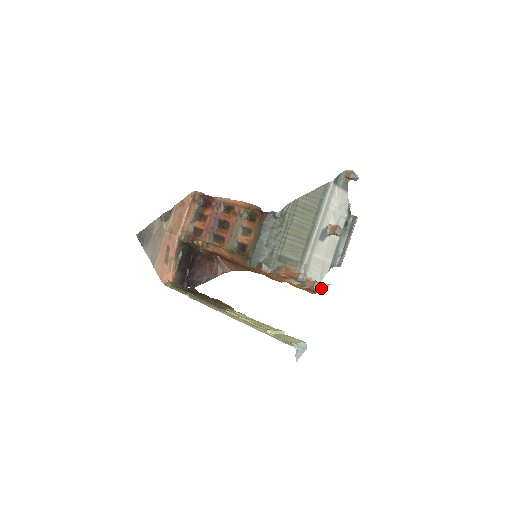
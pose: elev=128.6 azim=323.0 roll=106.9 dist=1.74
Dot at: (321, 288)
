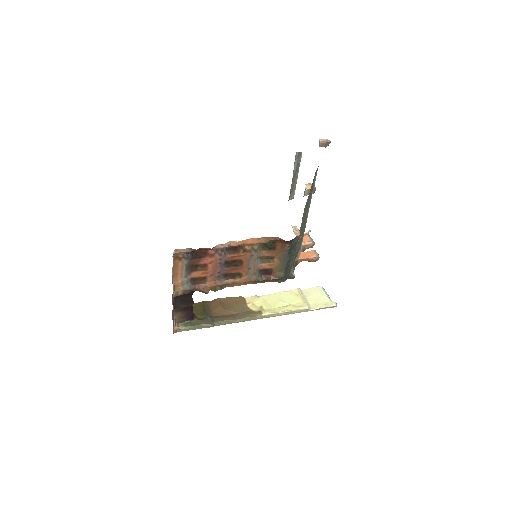
Dot at: occluded
